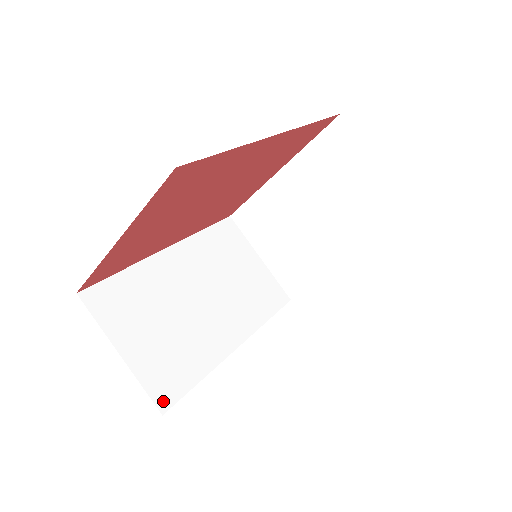
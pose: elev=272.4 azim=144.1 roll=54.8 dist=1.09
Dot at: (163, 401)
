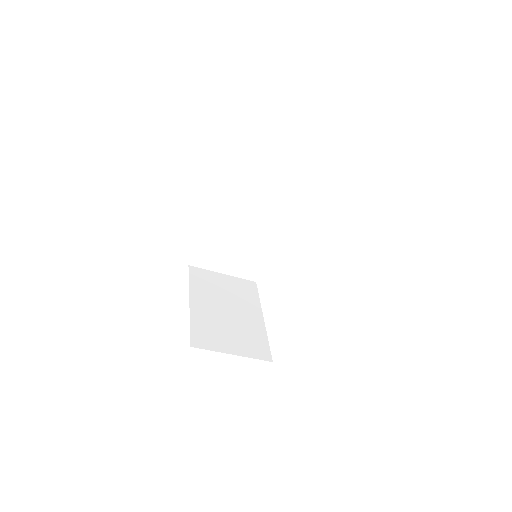
Dot at: (253, 278)
